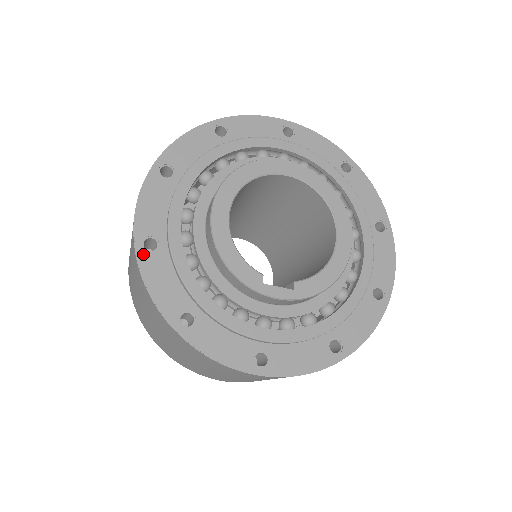
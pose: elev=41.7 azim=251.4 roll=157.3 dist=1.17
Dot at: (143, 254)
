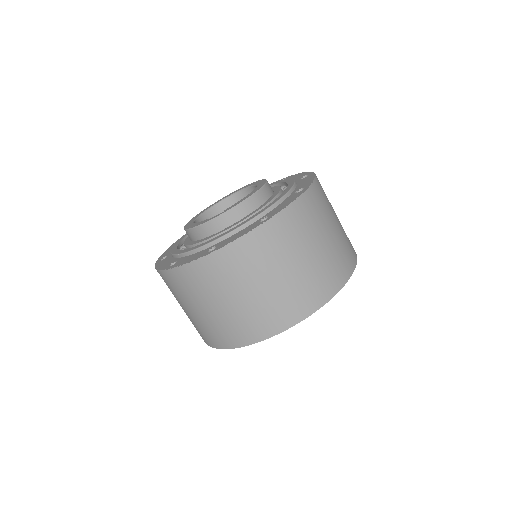
Dot at: (159, 262)
